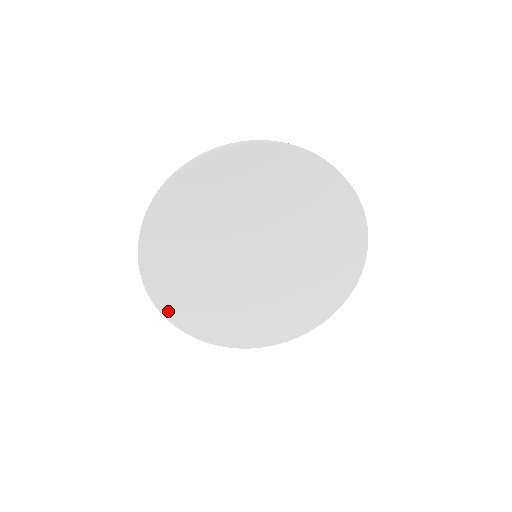
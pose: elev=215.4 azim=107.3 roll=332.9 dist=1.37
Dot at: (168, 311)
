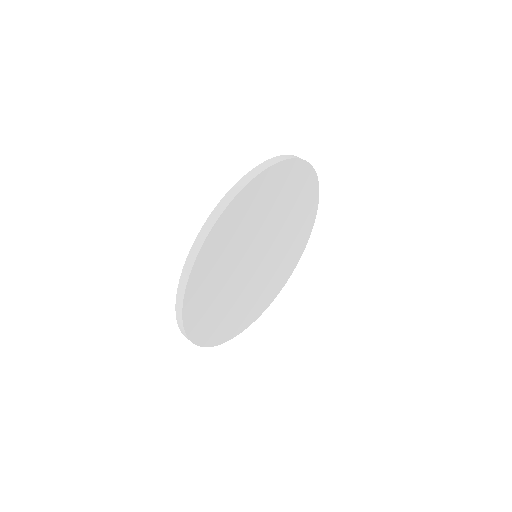
Dot at: (189, 324)
